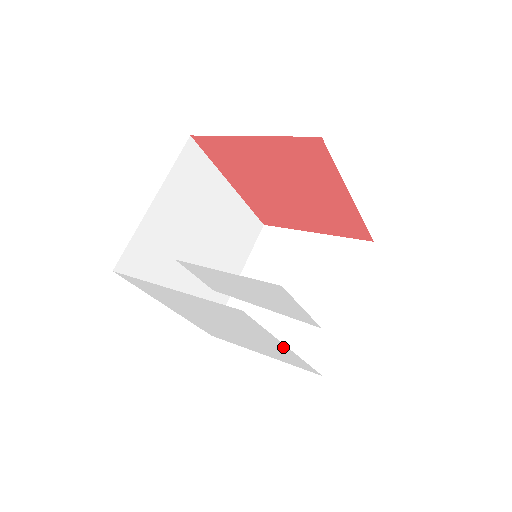
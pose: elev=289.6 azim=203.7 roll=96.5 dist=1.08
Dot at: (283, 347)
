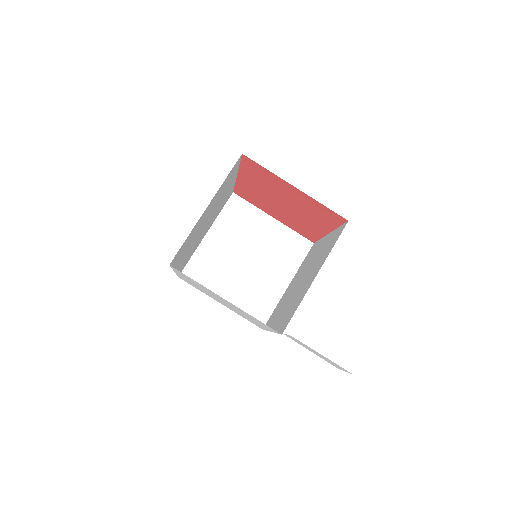
Dot at: occluded
